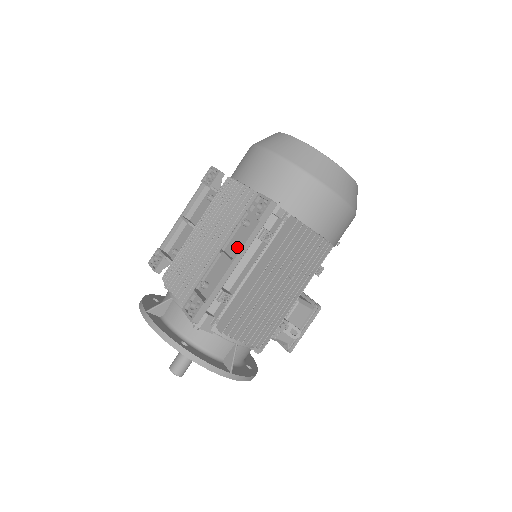
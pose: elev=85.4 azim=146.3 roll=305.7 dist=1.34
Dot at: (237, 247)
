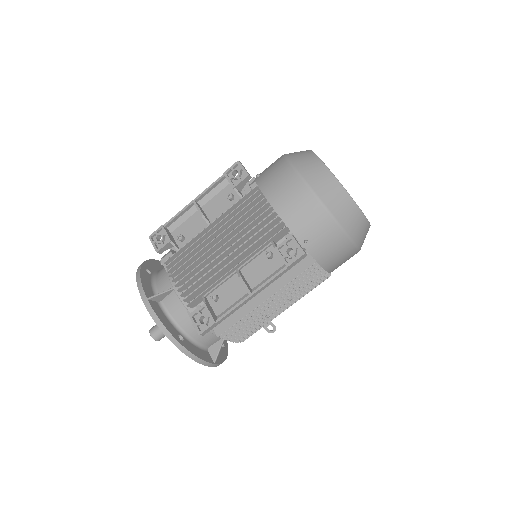
Dot at: (255, 275)
